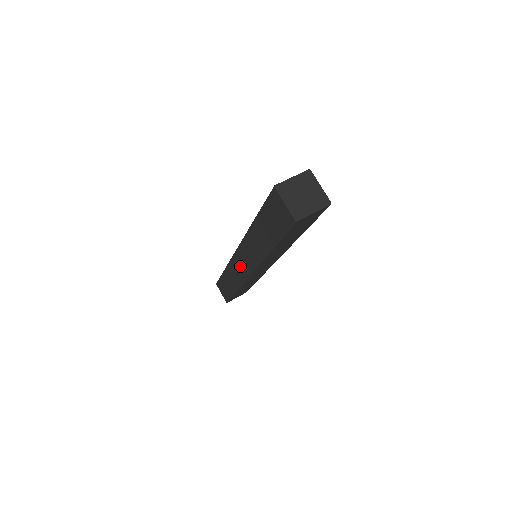
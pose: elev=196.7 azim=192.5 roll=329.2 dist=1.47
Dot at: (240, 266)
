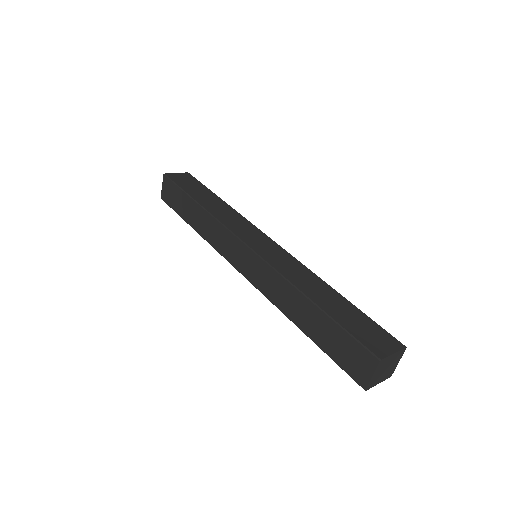
Dot at: (234, 251)
